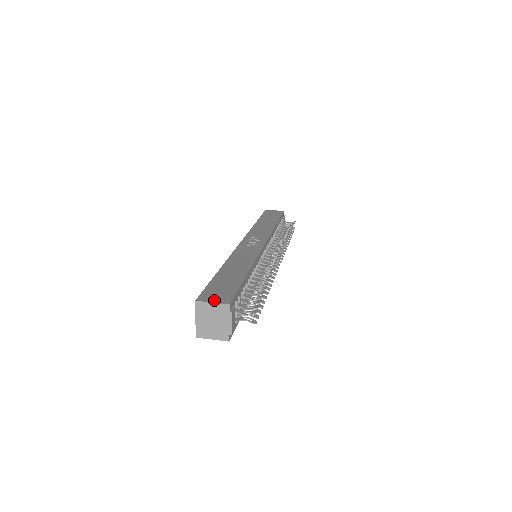
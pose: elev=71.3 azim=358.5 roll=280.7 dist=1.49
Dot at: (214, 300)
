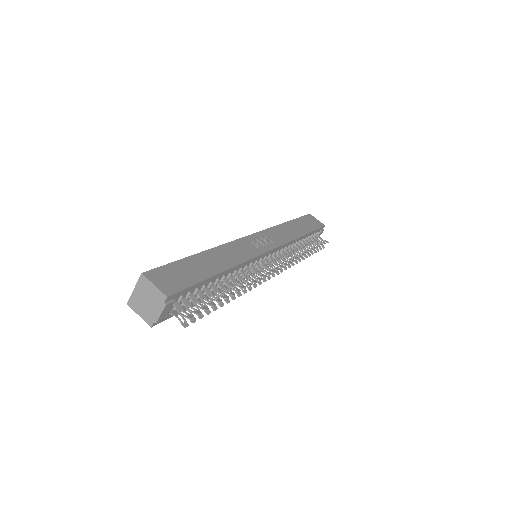
Dot at: (158, 283)
